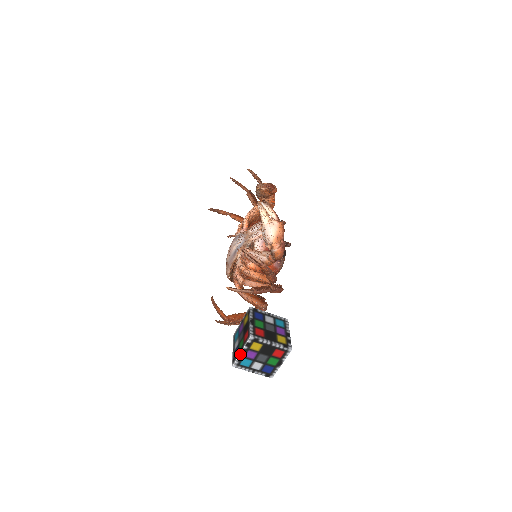
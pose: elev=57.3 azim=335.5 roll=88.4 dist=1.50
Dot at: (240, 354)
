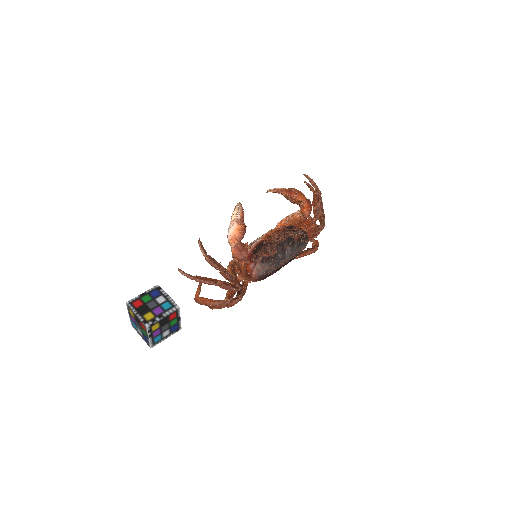
Dot at: (129, 316)
